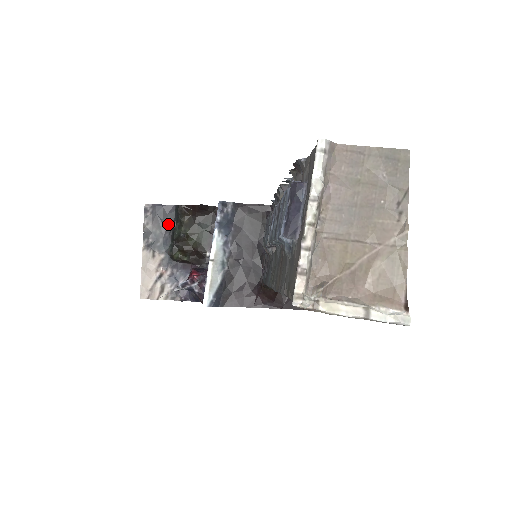
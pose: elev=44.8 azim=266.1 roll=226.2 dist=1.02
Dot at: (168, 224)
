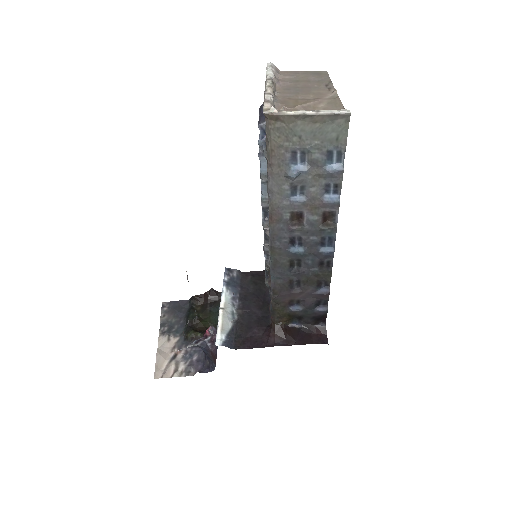
Dot at: (183, 313)
